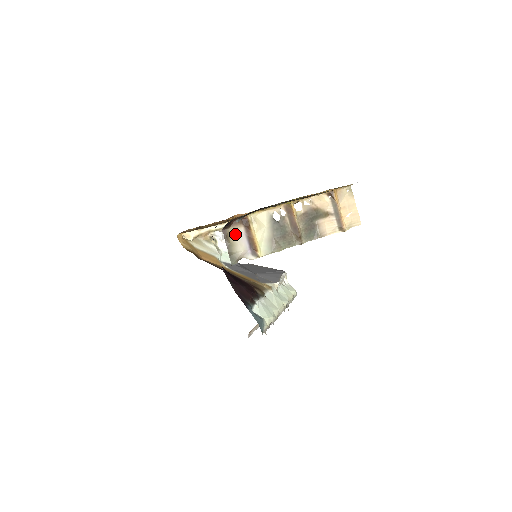
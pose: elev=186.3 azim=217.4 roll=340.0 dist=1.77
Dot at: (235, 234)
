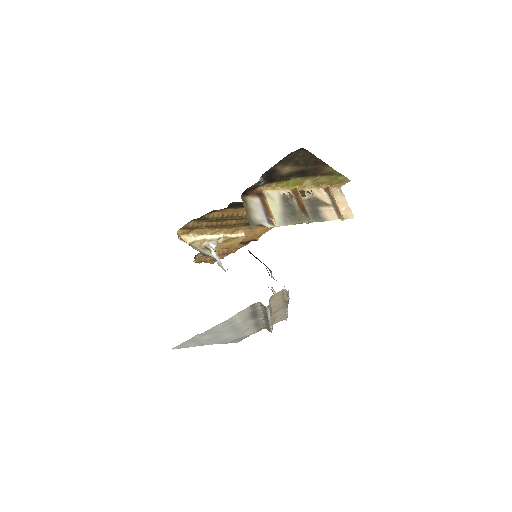
Dot at: (252, 203)
